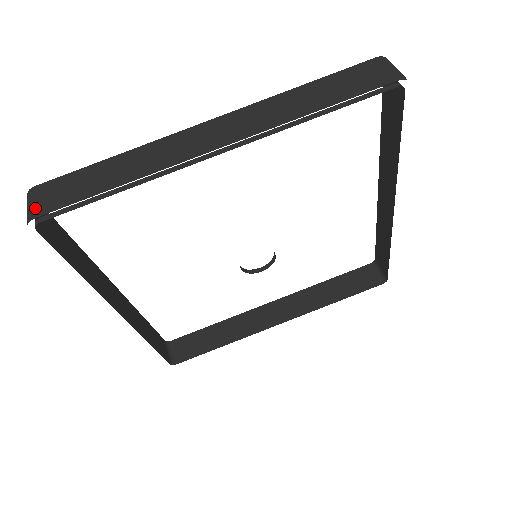
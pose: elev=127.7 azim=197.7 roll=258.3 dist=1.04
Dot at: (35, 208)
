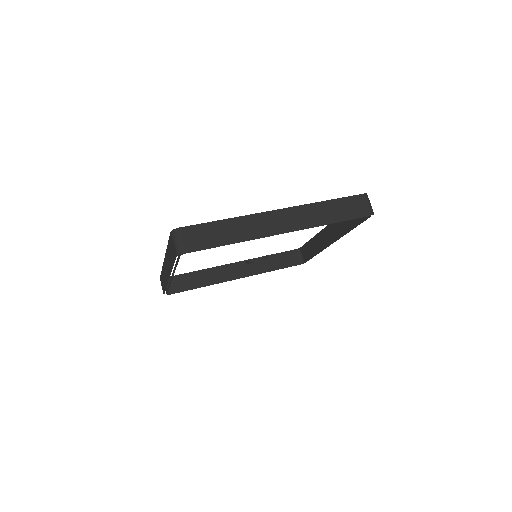
Dot at: (184, 245)
